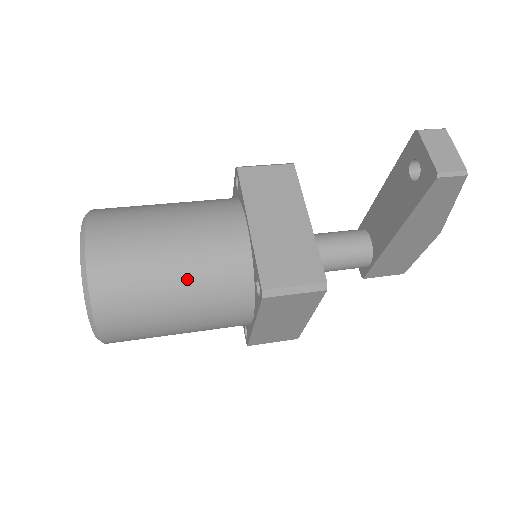
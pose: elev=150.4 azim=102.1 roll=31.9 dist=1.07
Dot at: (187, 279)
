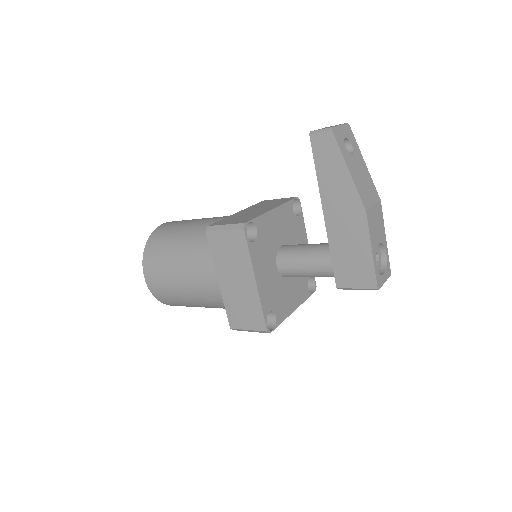
Dot at: (189, 236)
